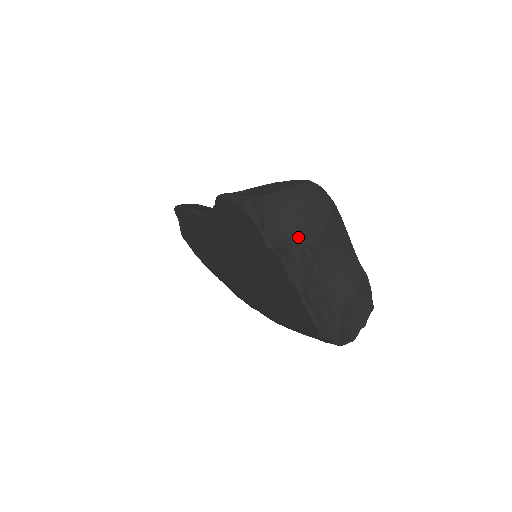
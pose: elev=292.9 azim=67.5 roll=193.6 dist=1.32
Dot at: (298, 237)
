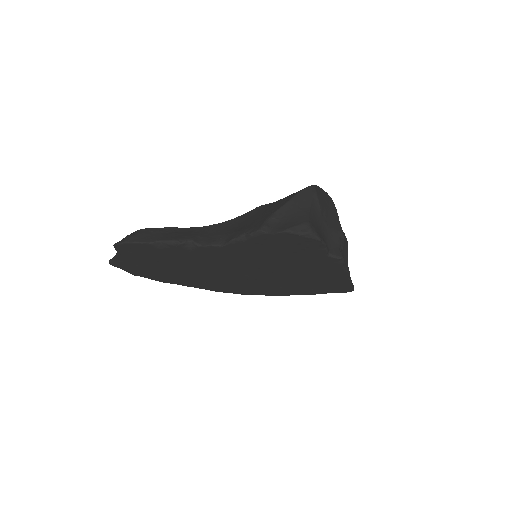
Dot at: (335, 236)
